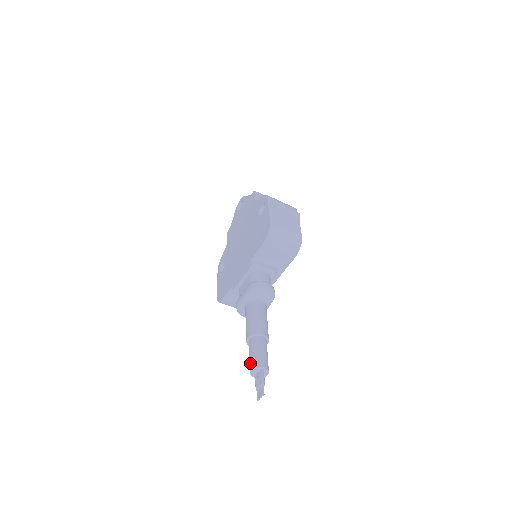
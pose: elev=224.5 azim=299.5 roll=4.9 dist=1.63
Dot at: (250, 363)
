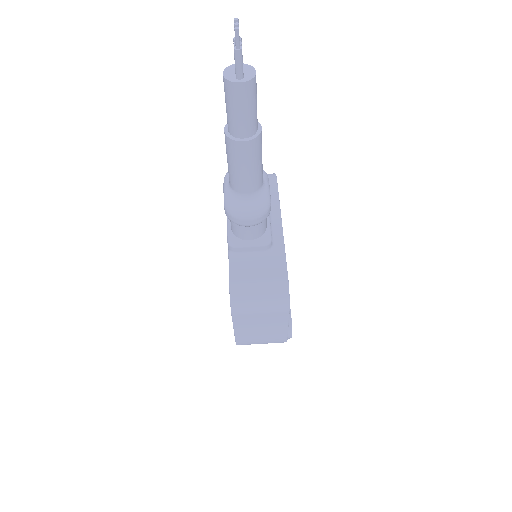
Dot at: occluded
